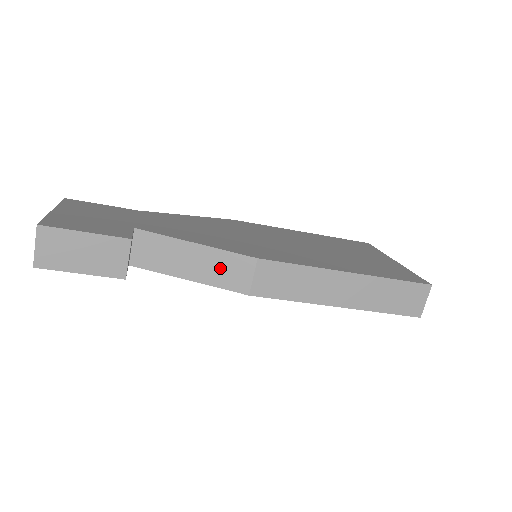
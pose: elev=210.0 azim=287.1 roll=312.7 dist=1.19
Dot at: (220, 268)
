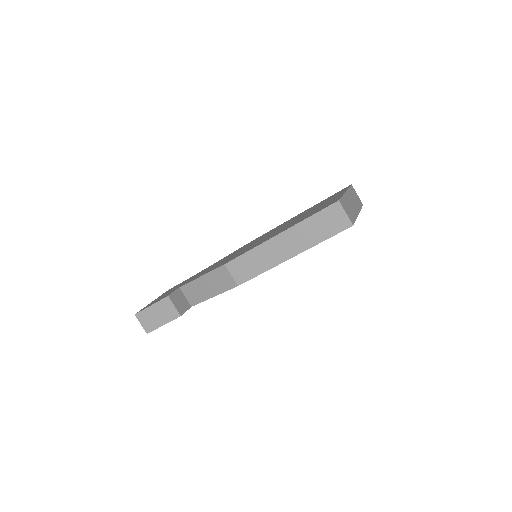
Dot at: (217, 281)
